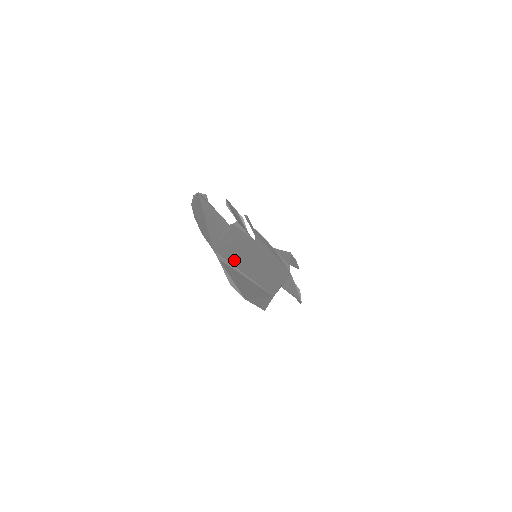
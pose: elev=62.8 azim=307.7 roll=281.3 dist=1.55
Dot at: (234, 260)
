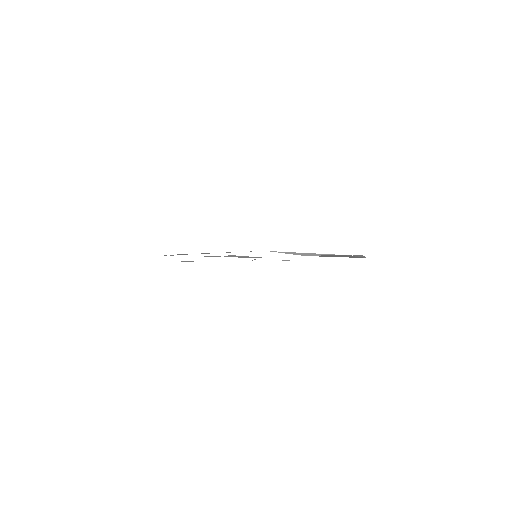
Dot at: occluded
